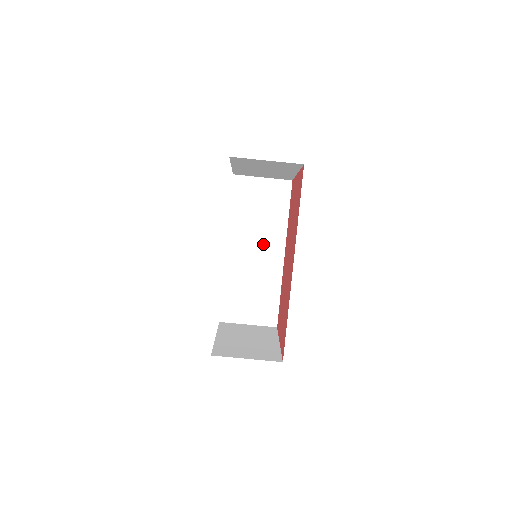
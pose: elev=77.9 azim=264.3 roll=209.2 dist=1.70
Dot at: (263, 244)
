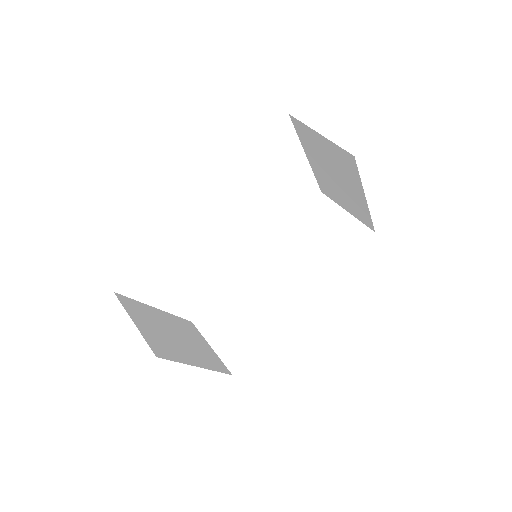
Dot at: (293, 277)
